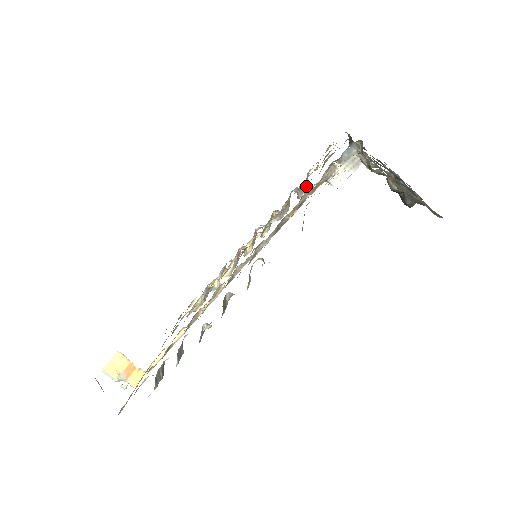
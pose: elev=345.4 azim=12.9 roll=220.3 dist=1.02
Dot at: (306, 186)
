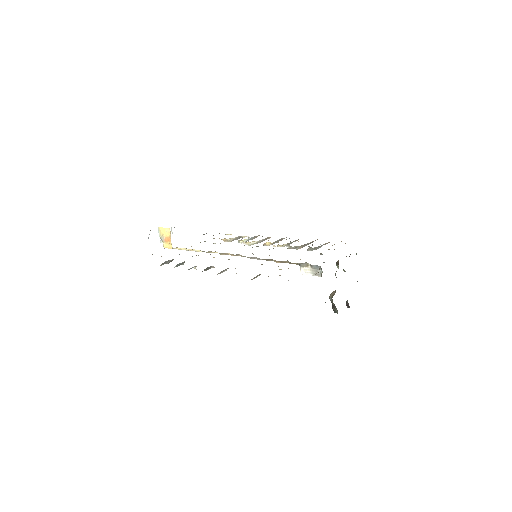
Dot at: (316, 248)
